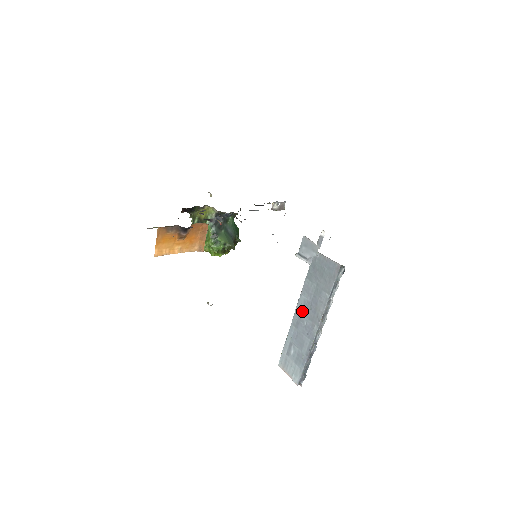
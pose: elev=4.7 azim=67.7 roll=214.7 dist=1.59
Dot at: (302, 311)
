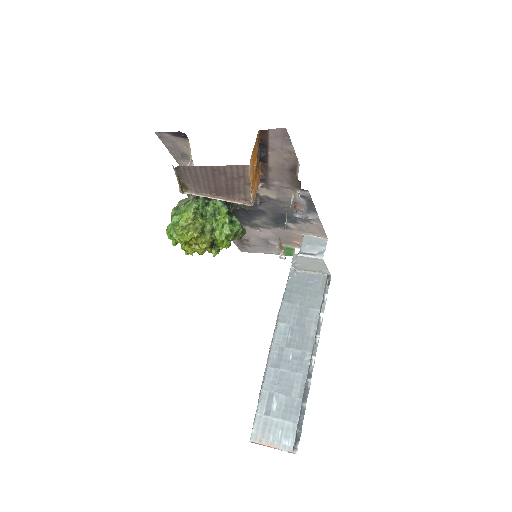
Dot at: (283, 343)
